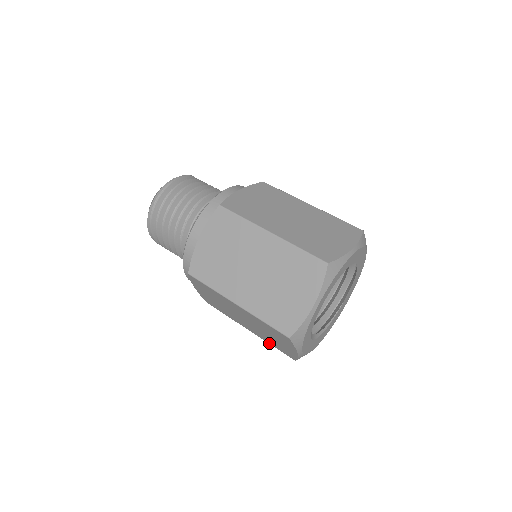
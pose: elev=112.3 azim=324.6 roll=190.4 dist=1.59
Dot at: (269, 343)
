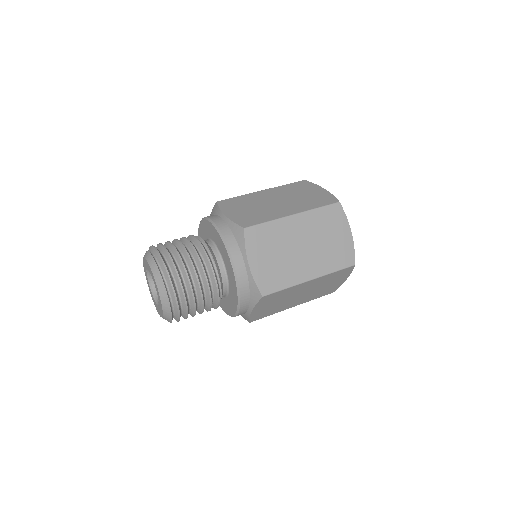
Dot at: occluded
